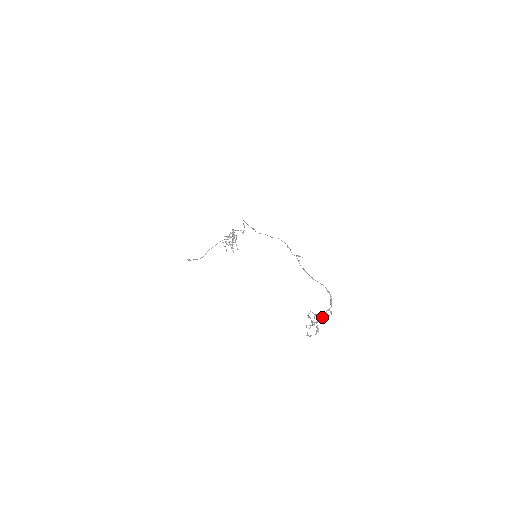
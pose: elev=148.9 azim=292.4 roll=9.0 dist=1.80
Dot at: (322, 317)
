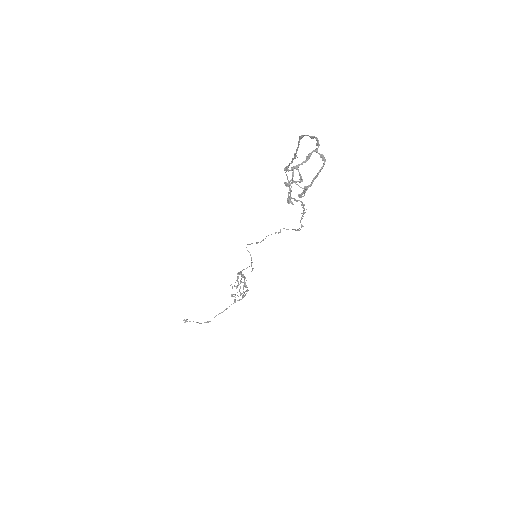
Dot at: (305, 160)
